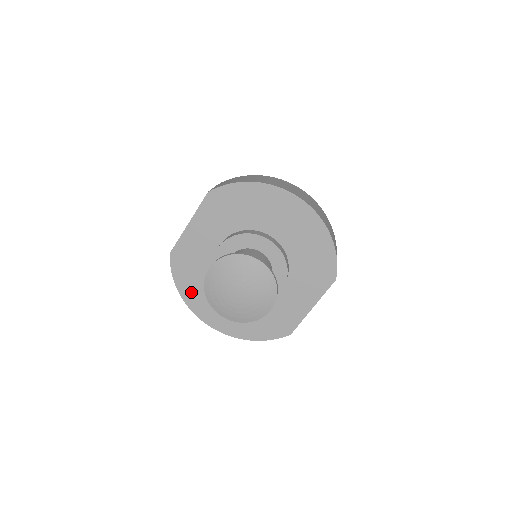
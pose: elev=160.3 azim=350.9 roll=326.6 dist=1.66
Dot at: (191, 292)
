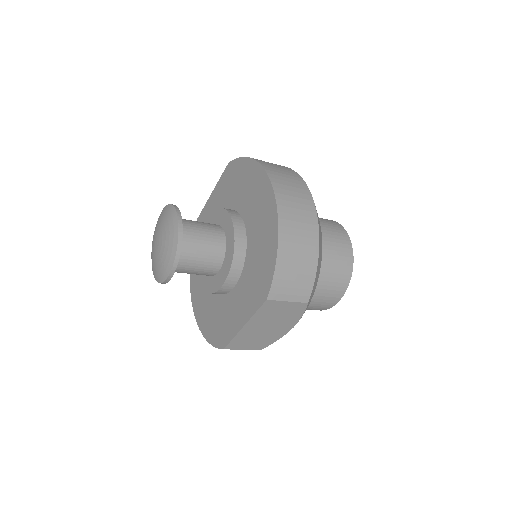
Dot at: occluded
